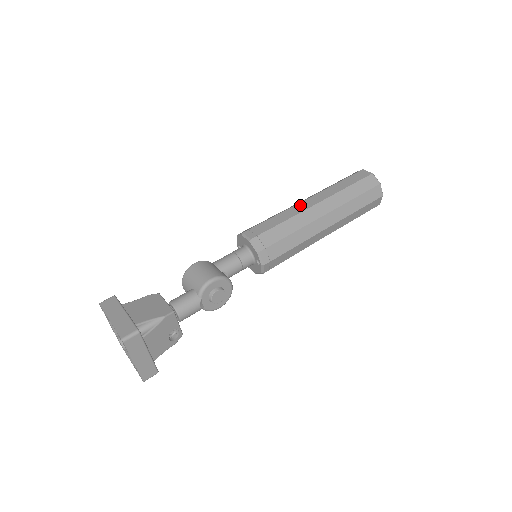
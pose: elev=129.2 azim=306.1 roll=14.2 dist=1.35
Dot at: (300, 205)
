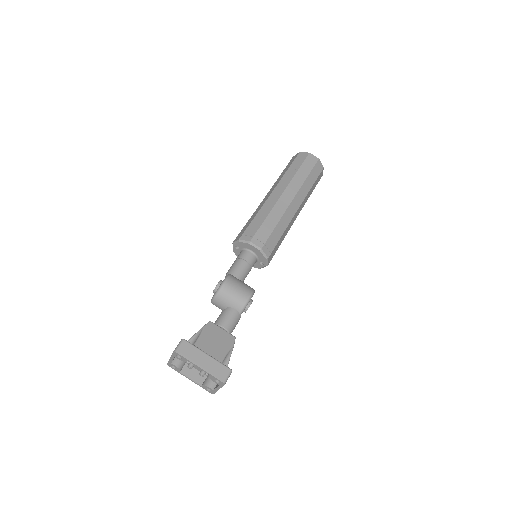
Dot at: (281, 202)
